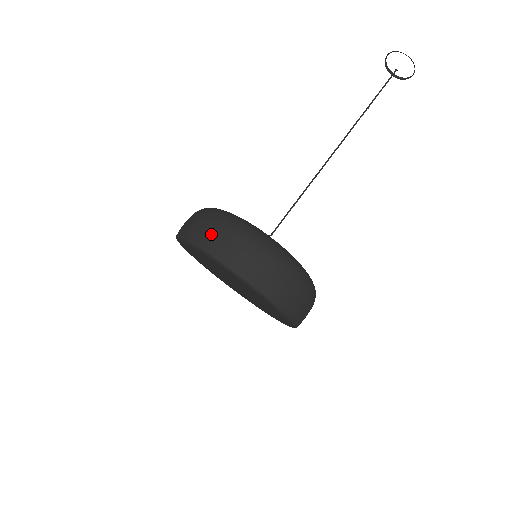
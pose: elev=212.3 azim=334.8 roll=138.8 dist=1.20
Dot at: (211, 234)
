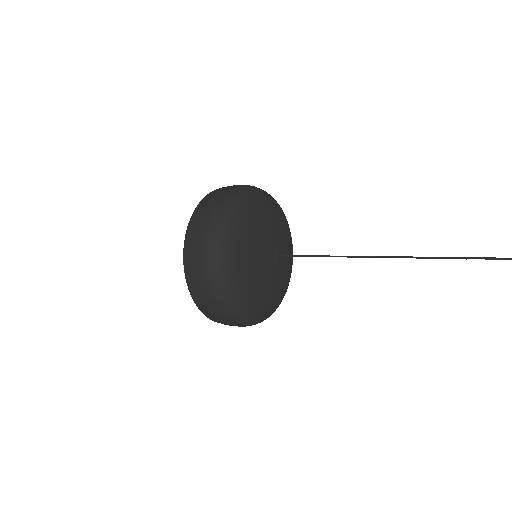
Dot at: (194, 261)
